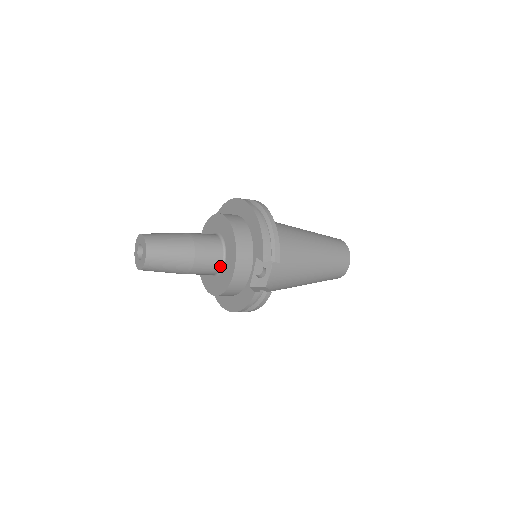
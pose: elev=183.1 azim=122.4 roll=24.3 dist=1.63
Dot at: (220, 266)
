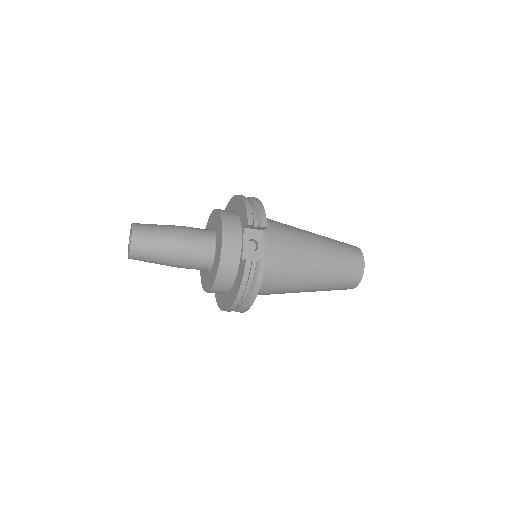
Dot at: (212, 251)
